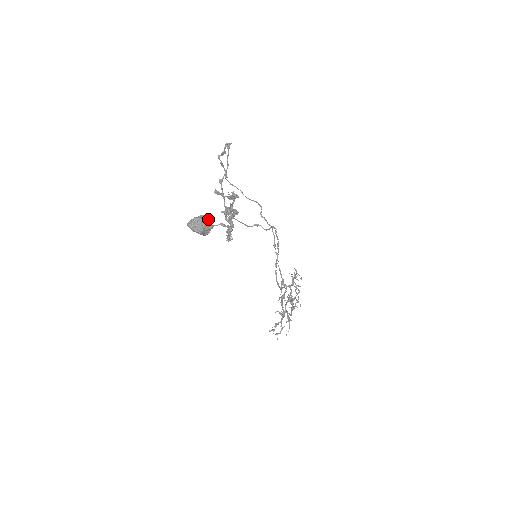
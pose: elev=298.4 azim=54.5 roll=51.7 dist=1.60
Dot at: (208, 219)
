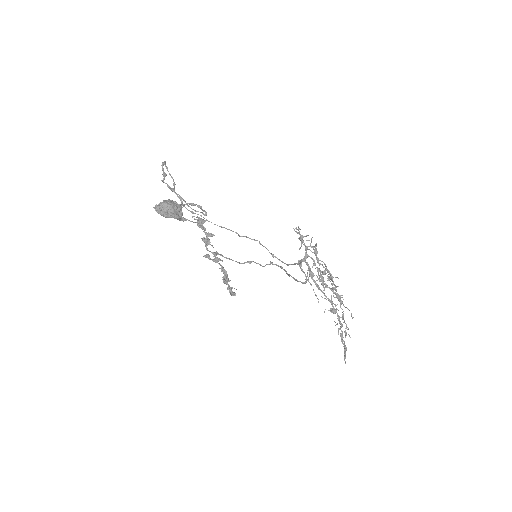
Dot at: (173, 201)
